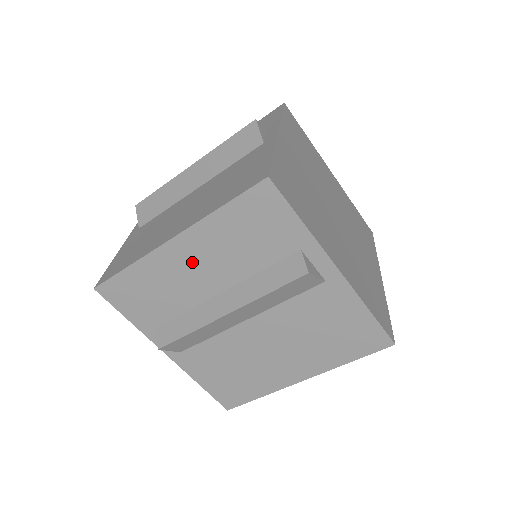
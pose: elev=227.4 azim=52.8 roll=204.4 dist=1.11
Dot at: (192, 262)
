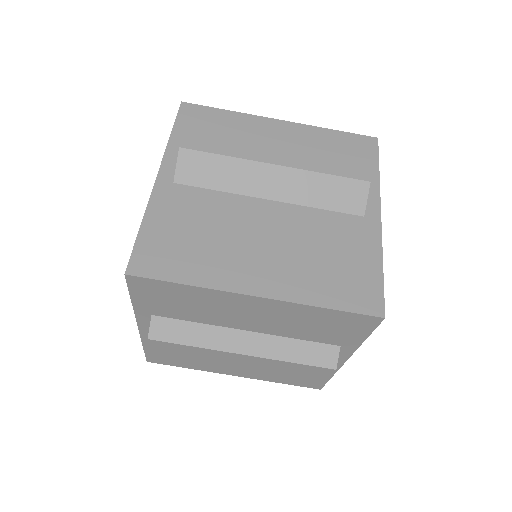
Dot at: (251, 312)
